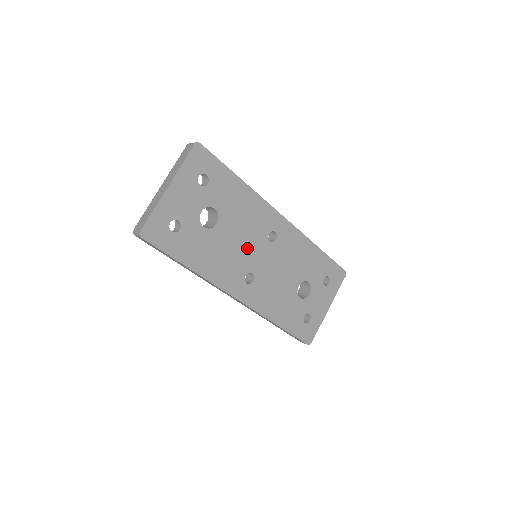
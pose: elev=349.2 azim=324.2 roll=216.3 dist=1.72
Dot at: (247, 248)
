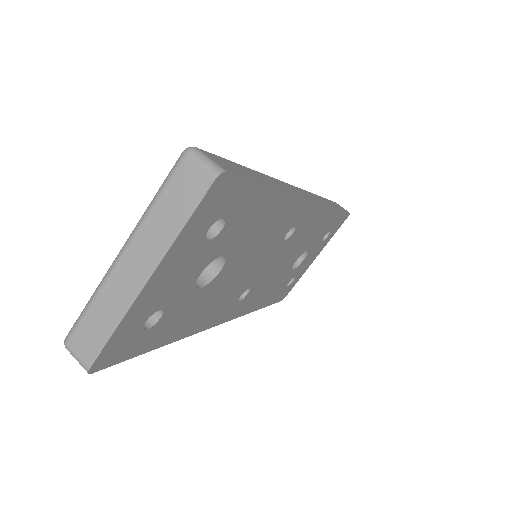
Dot at: (253, 268)
